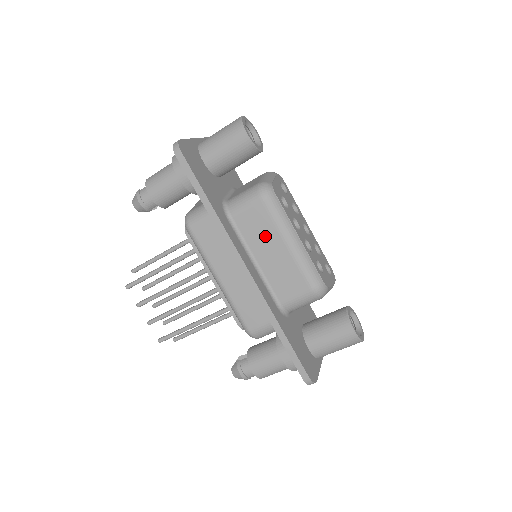
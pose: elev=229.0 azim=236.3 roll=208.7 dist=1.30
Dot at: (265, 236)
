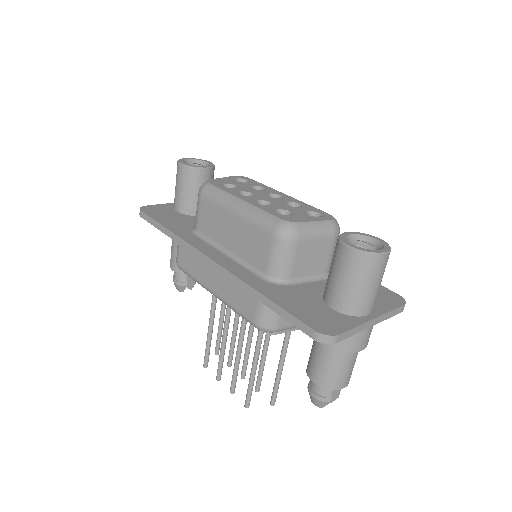
Dot at: (219, 223)
